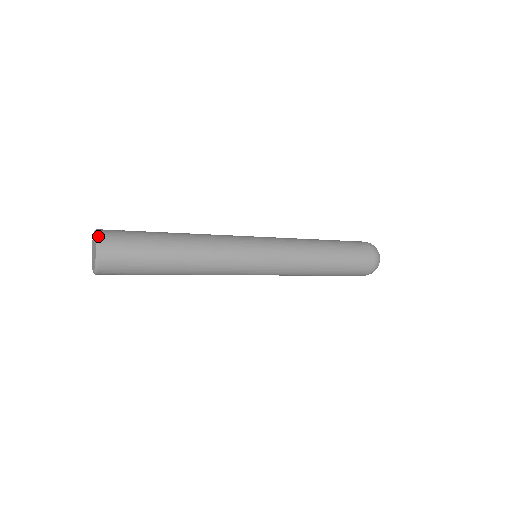
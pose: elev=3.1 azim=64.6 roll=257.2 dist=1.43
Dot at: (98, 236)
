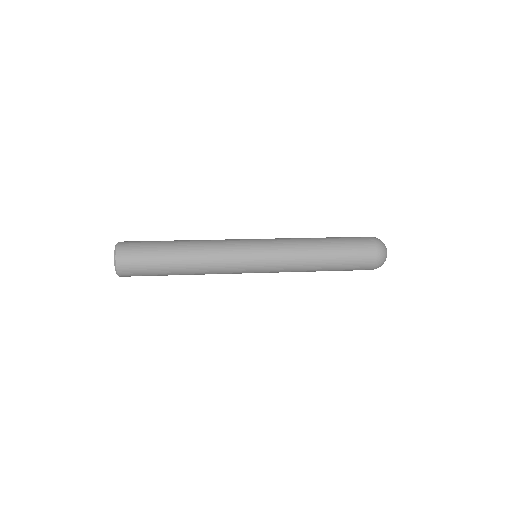
Dot at: (117, 243)
